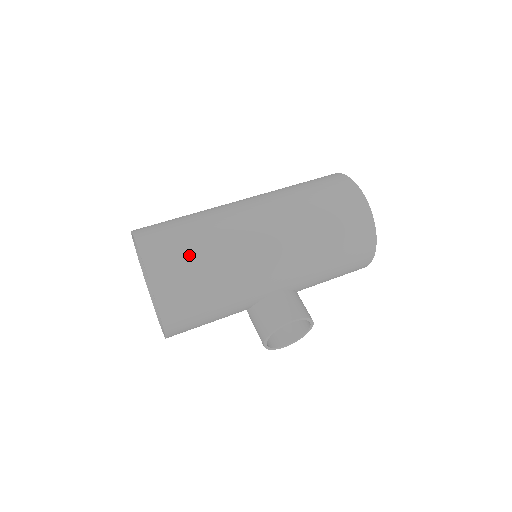
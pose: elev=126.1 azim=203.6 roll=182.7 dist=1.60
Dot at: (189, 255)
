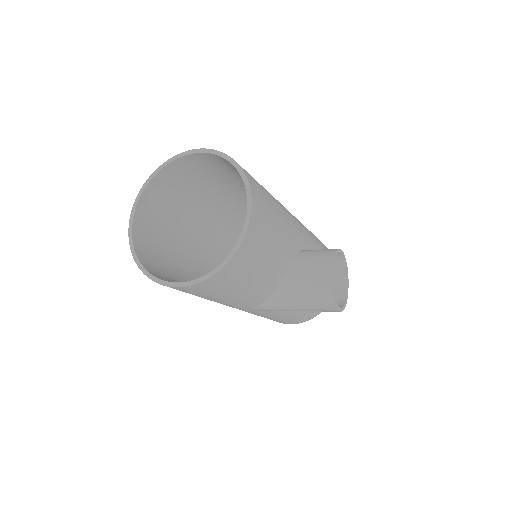
Dot at: occluded
